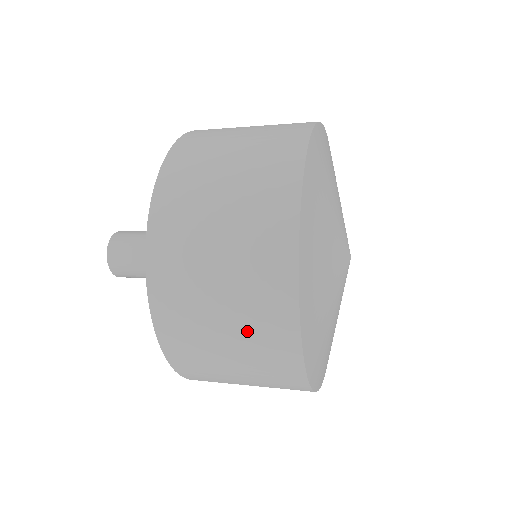
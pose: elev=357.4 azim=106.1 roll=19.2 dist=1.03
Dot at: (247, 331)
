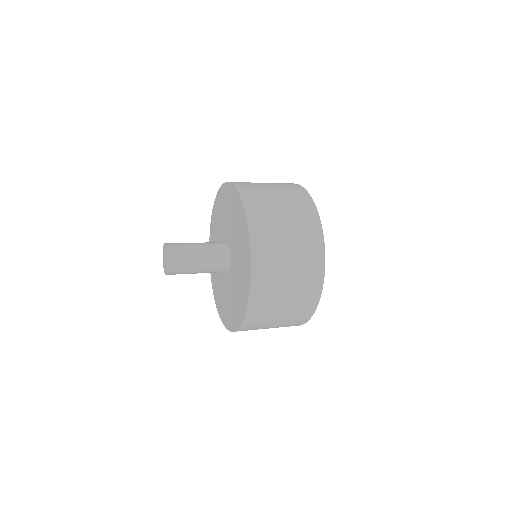
Dot at: (282, 326)
